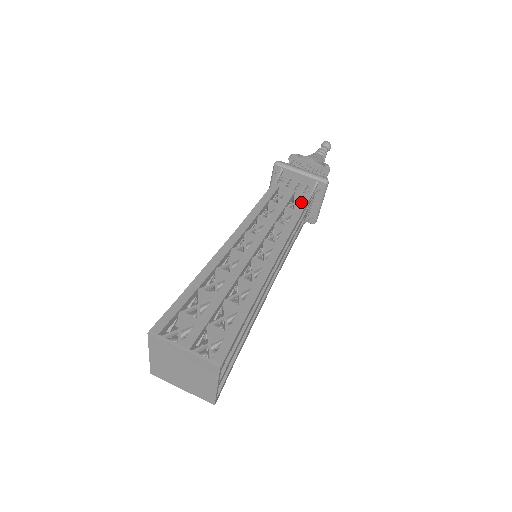
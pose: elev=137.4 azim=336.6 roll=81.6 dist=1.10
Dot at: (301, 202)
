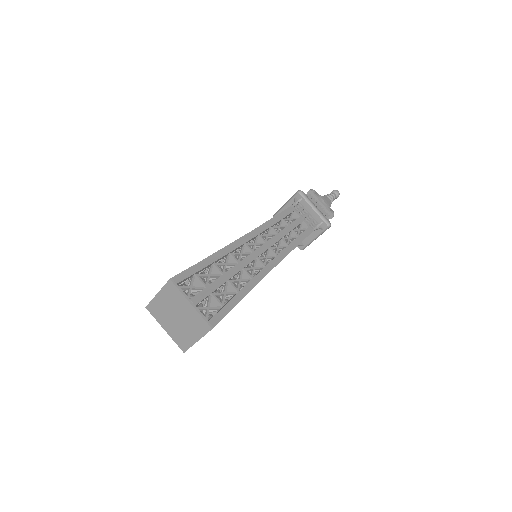
Dot at: (305, 232)
